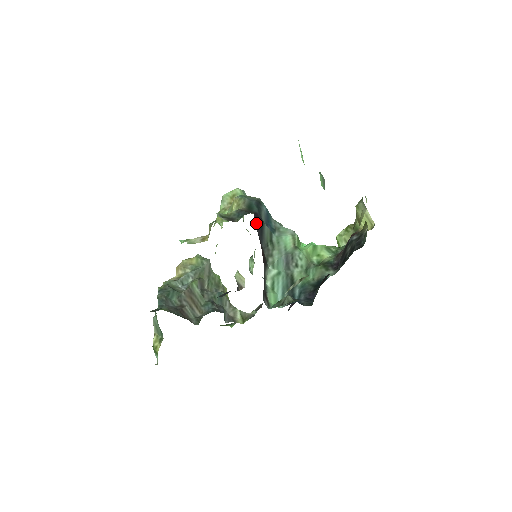
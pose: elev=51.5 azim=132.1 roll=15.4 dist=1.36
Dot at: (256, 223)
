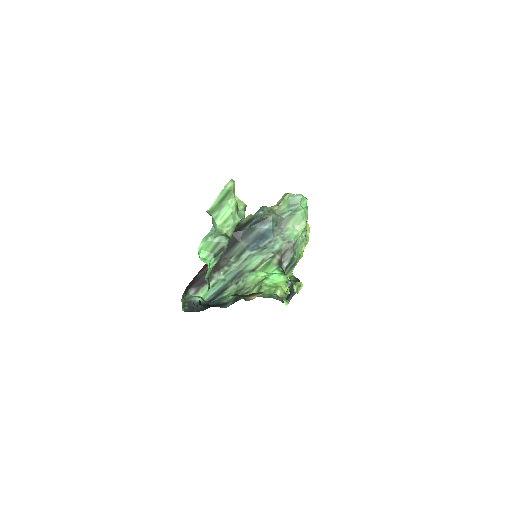
Dot at: occluded
